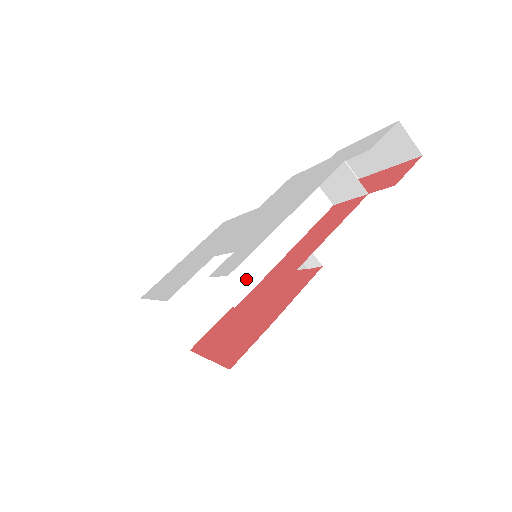
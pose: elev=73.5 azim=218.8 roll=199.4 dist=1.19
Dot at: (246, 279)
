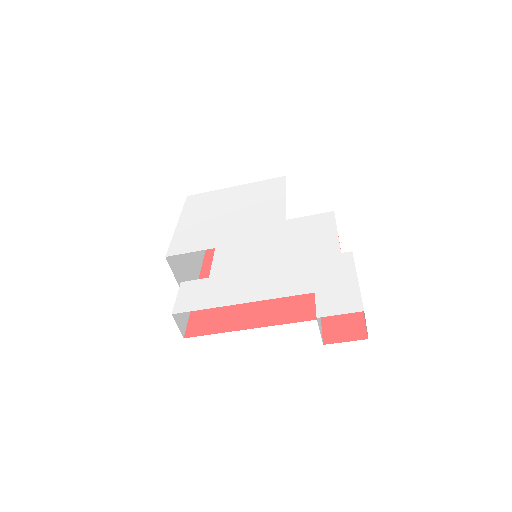
Dot at: occluded
